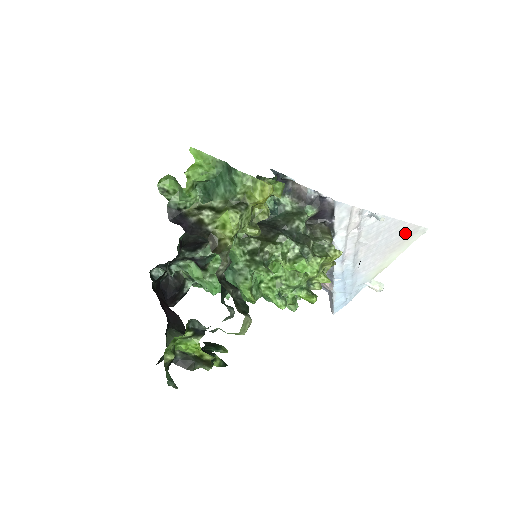
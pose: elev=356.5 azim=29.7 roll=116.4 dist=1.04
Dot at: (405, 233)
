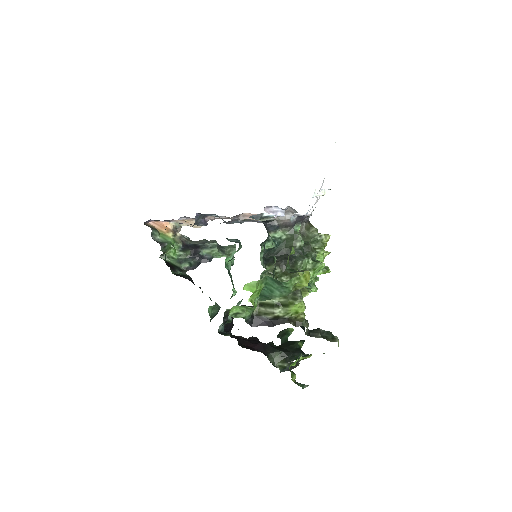
Dot at: occluded
